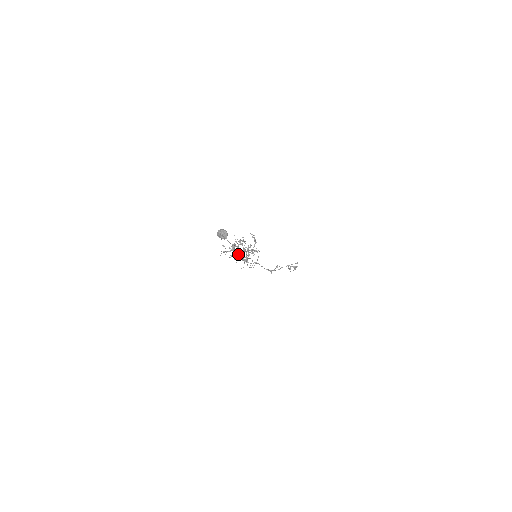
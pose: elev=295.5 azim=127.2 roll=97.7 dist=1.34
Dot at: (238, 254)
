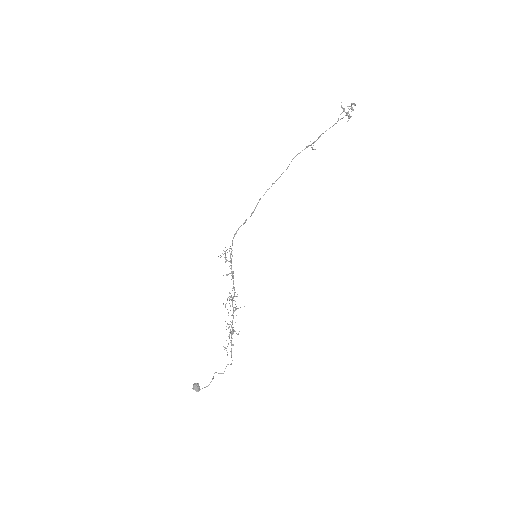
Dot at: occluded
